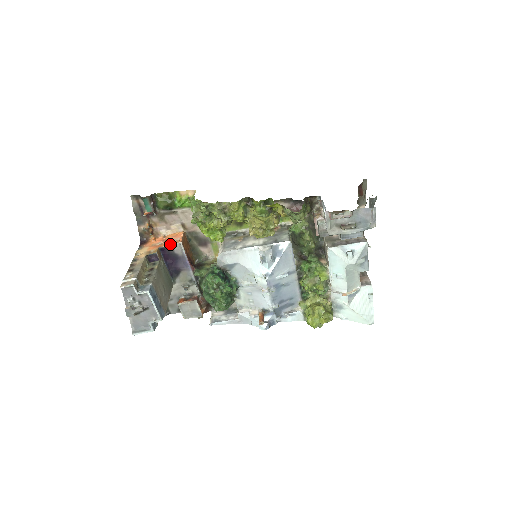
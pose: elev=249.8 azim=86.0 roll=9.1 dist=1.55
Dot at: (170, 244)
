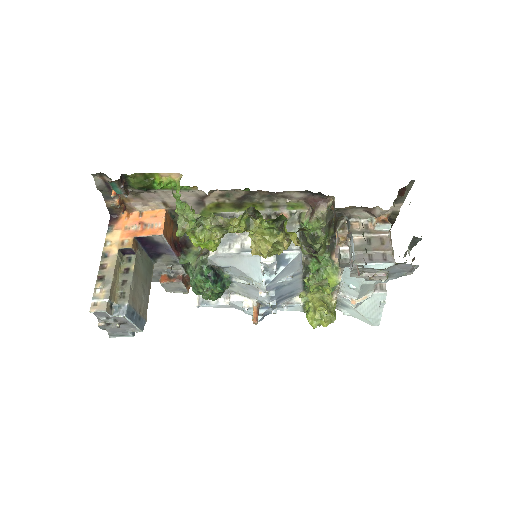
Dot at: (149, 235)
